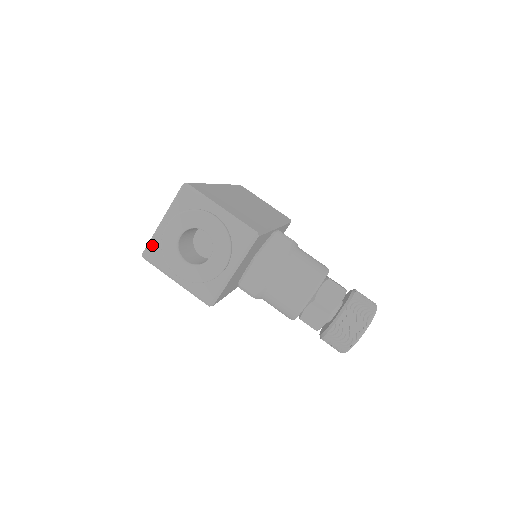
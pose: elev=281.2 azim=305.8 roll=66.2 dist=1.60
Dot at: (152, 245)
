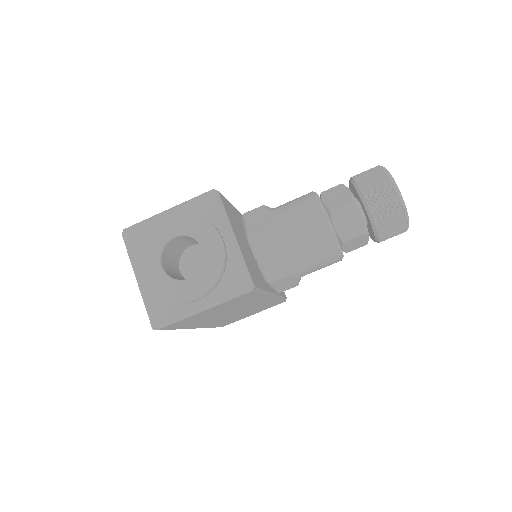
Dot at: (150, 308)
